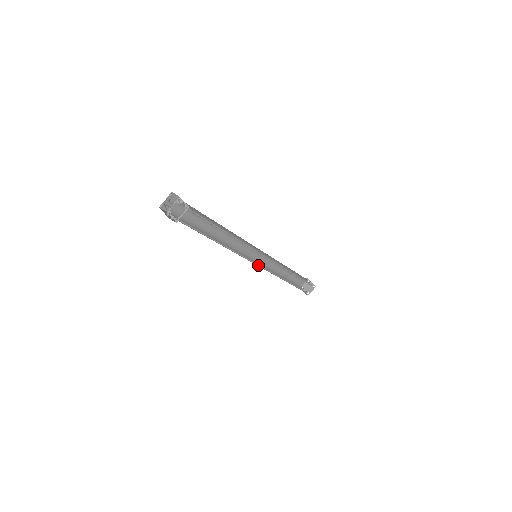
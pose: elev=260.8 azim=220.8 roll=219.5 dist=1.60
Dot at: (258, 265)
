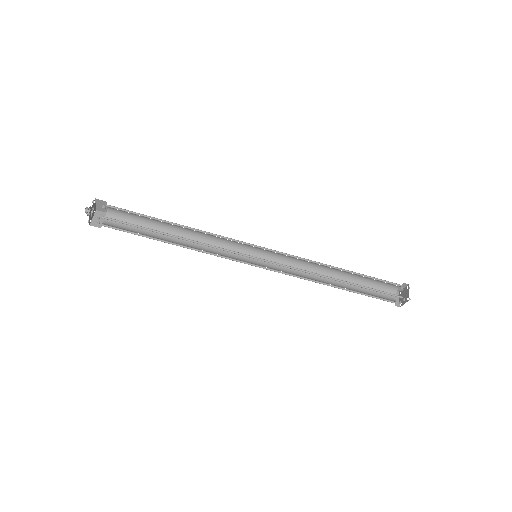
Dot at: occluded
